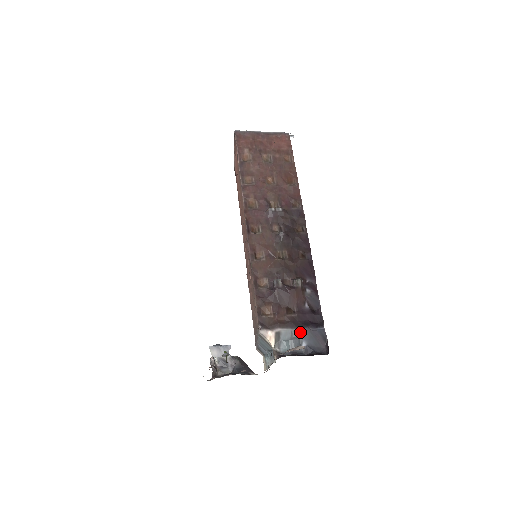
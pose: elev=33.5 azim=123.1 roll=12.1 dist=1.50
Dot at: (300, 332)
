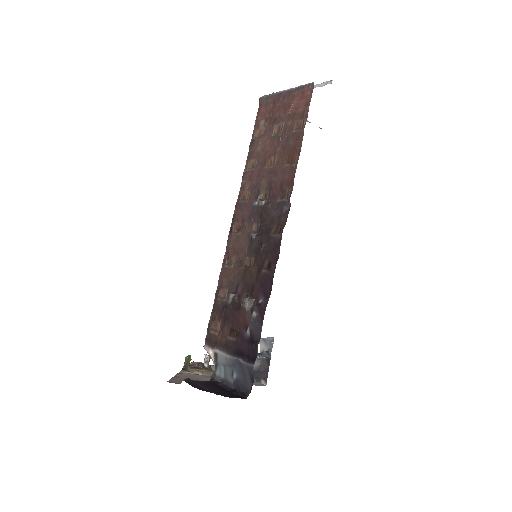
Dot at: (232, 361)
